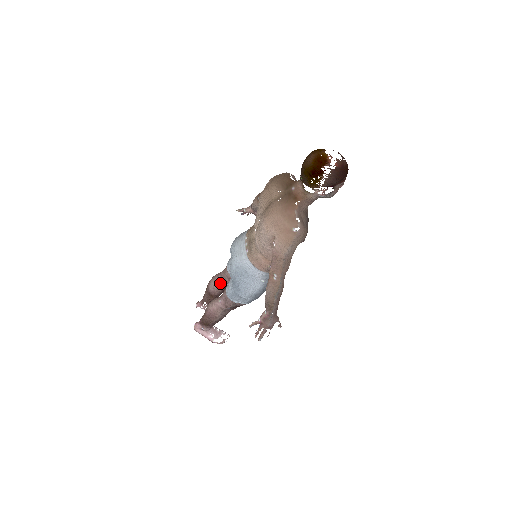
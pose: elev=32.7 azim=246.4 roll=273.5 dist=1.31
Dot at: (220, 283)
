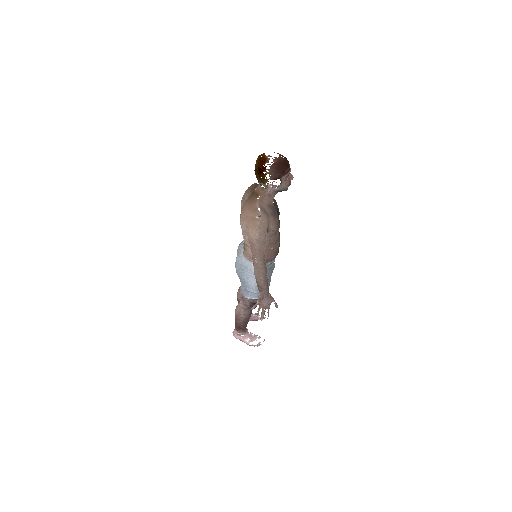
Dot at: occluded
